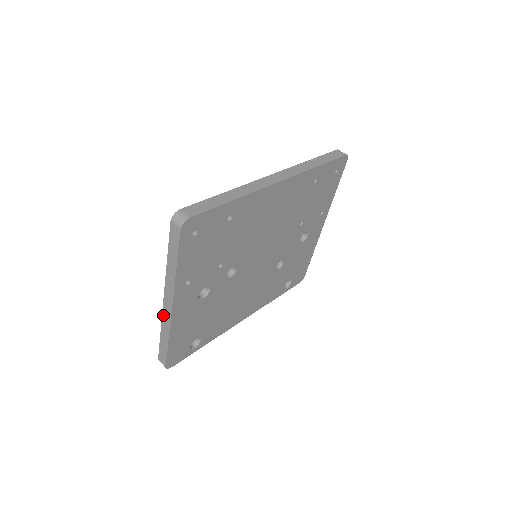
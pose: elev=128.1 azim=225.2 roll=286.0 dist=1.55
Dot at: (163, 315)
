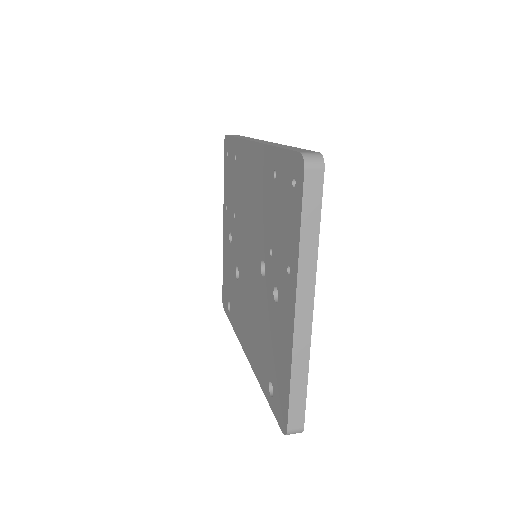
Dot at: (295, 340)
